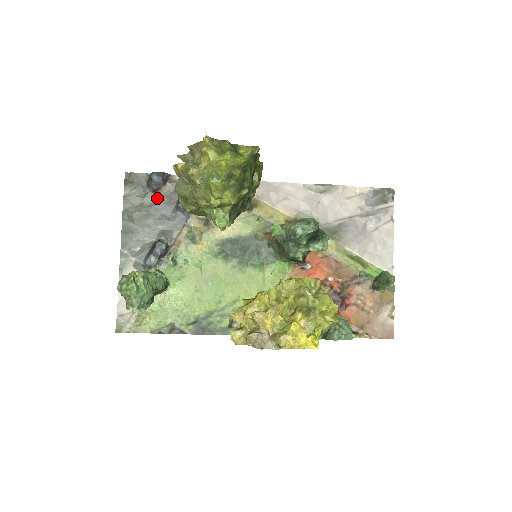
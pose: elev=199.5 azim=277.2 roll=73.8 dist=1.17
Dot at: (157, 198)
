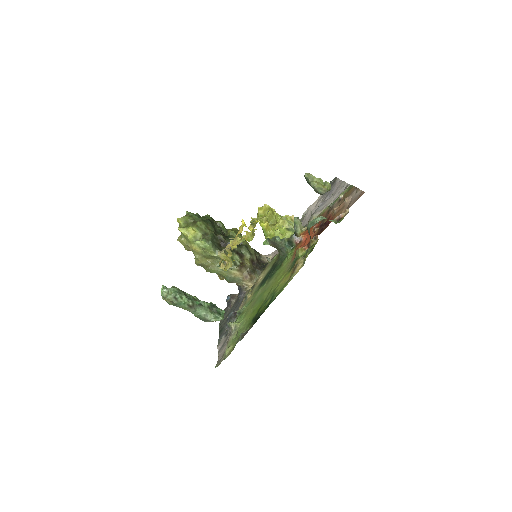
Dot at: (232, 307)
